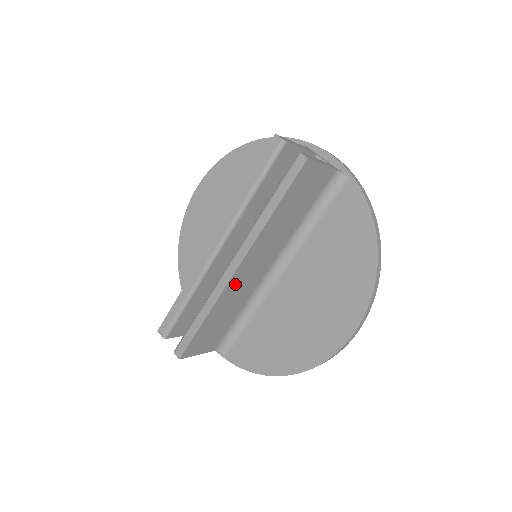
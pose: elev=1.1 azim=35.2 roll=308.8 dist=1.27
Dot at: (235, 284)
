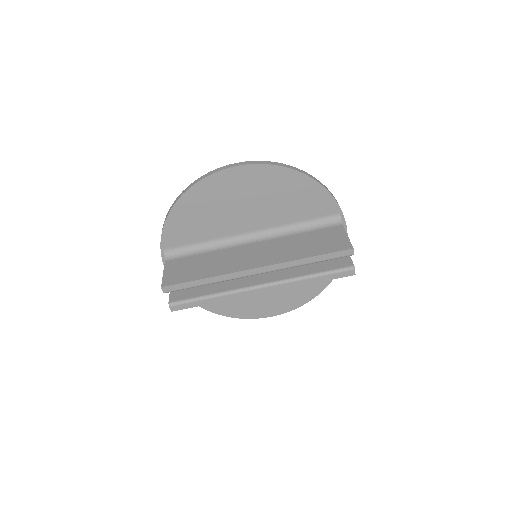
Dot at: occluded
